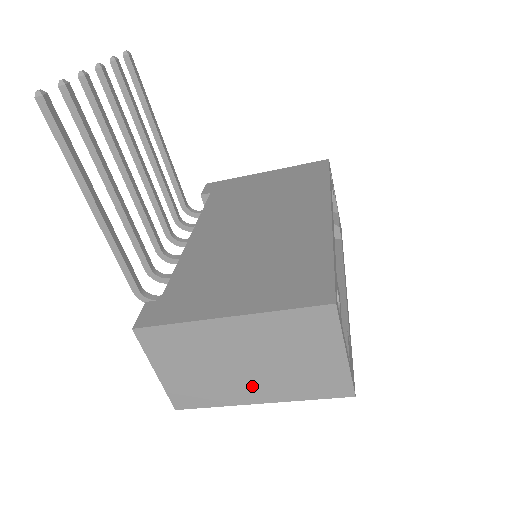
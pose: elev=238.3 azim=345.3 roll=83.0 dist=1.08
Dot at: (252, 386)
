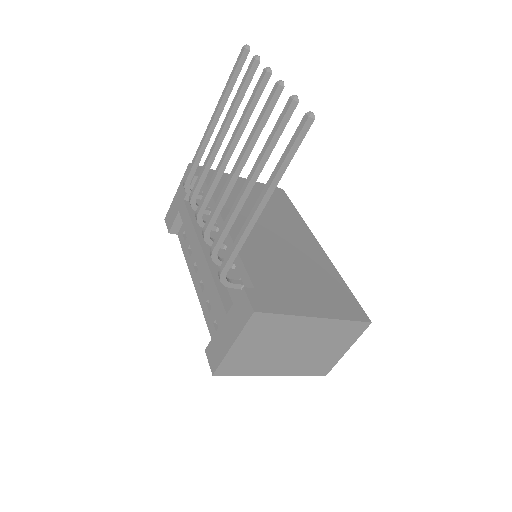
Dot at: (282, 363)
